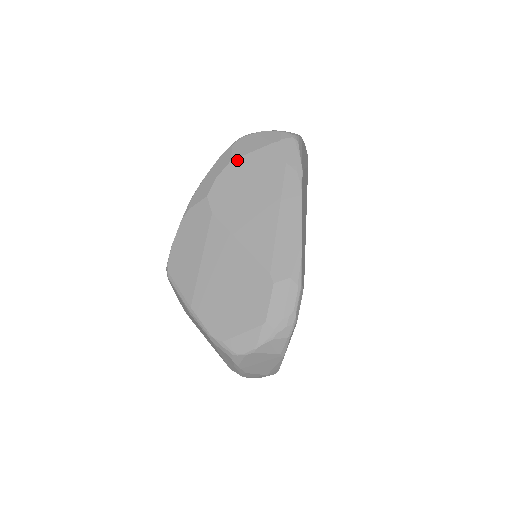
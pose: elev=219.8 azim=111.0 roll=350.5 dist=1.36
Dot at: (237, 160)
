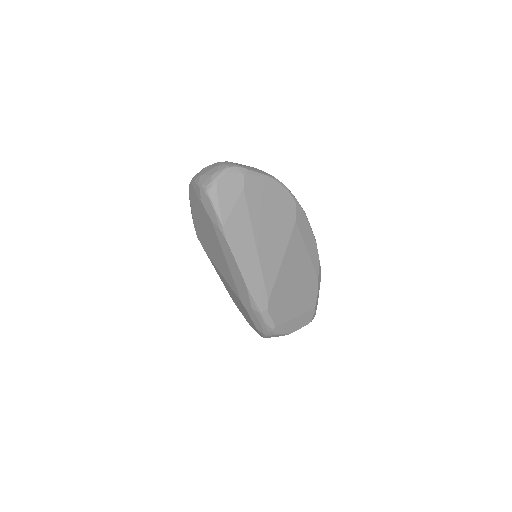
Dot at: (193, 212)
